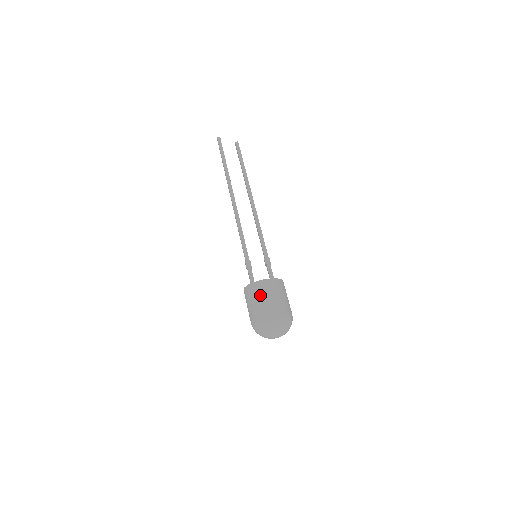
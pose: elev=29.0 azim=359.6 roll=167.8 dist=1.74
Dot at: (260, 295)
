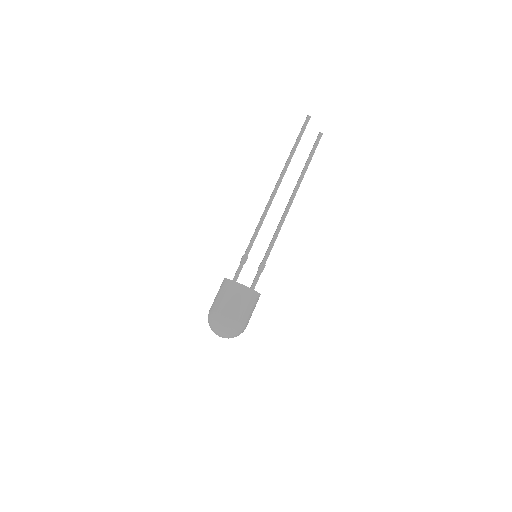
Dot at: (231, 296)
